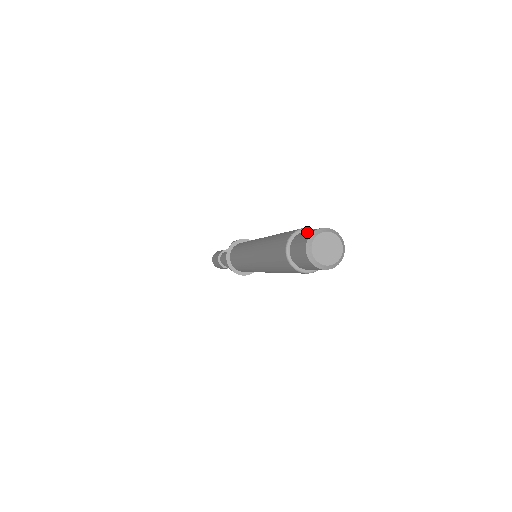
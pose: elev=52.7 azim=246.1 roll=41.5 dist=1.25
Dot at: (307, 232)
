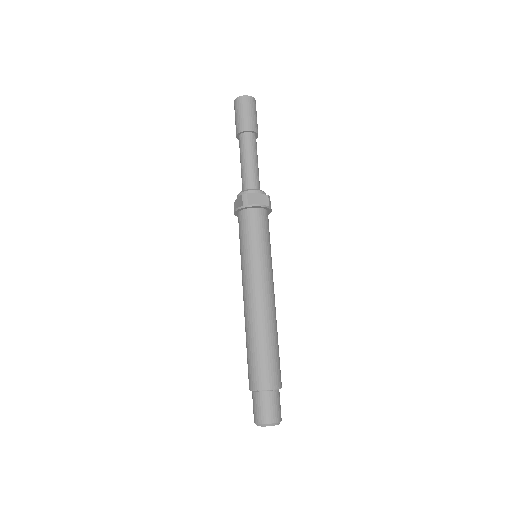
Dot at: (260, 411)
